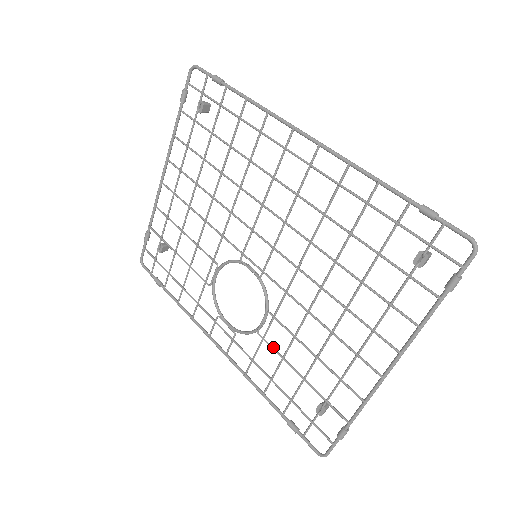
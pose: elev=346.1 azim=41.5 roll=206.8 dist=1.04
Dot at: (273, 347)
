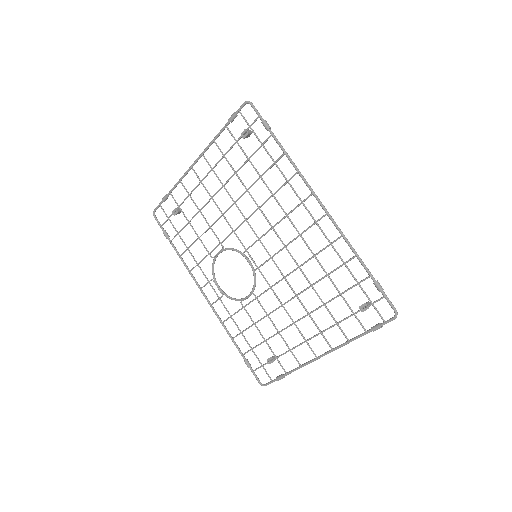
Dot at: occluded
